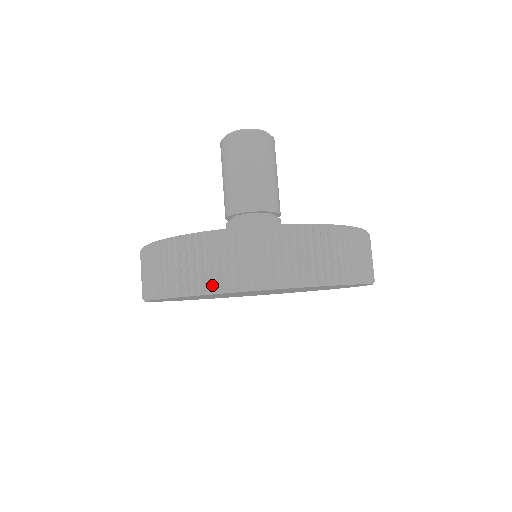
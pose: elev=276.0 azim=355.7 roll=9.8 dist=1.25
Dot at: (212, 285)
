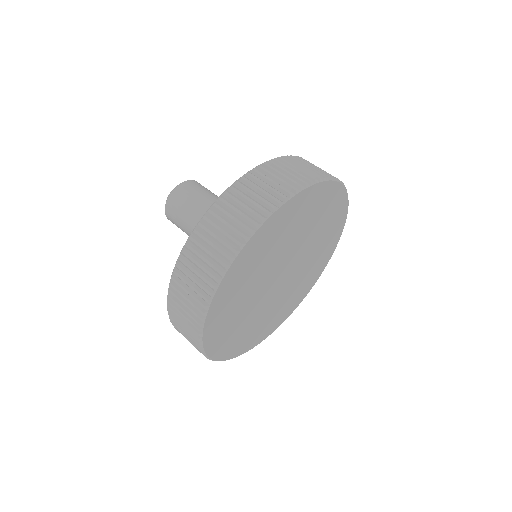
Dot at: occluded
